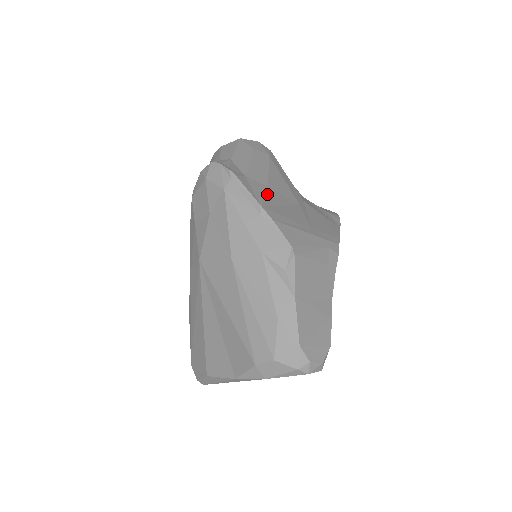
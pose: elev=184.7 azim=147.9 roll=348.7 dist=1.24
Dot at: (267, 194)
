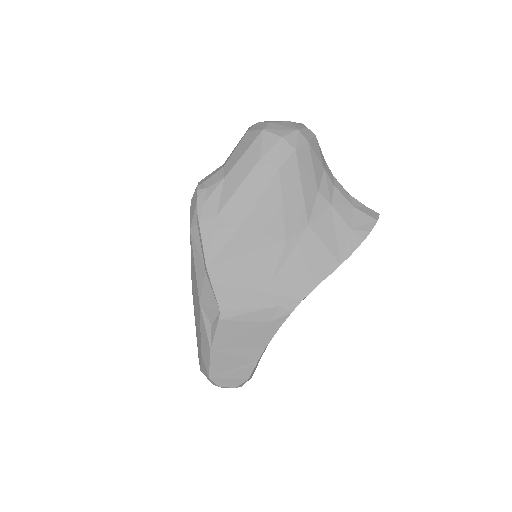
Dot at: (229, 243)
